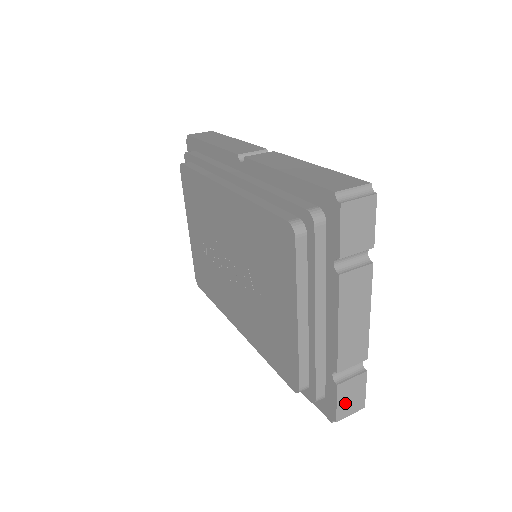
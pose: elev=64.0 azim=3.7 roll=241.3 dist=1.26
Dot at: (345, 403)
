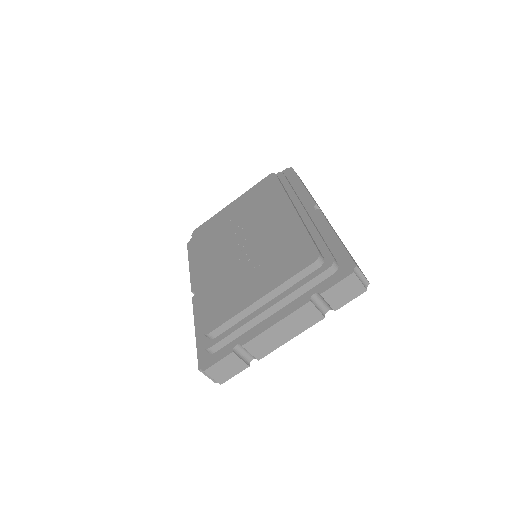
Dot at: (220, 367)
